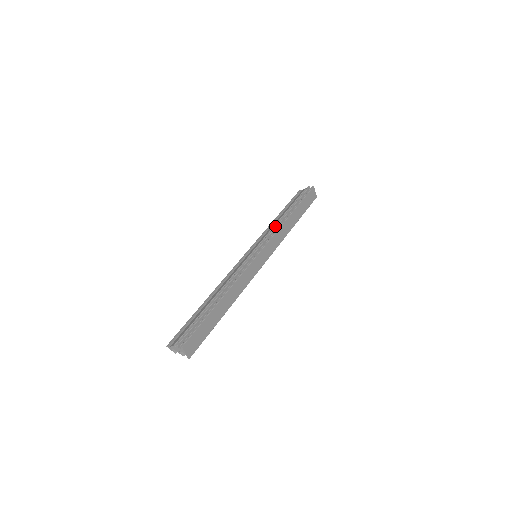
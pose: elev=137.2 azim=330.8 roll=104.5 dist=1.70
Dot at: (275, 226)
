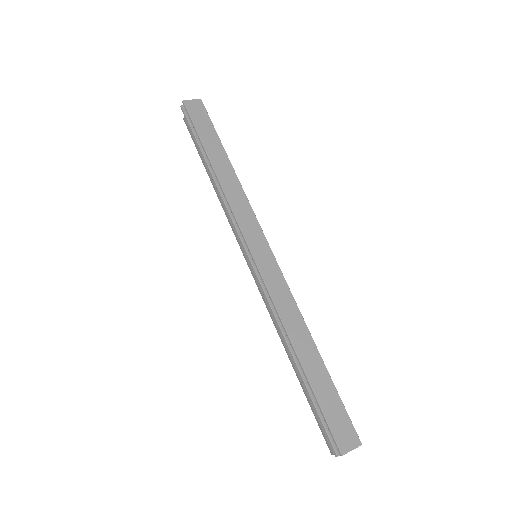
Dot at: (223, 203)
